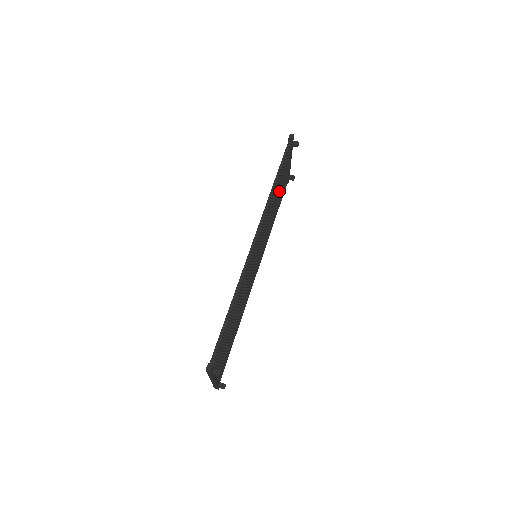
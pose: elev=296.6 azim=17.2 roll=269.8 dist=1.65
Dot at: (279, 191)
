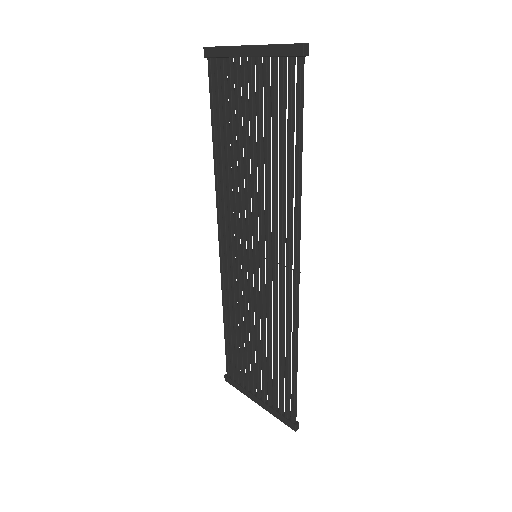
Dot at: occluded
